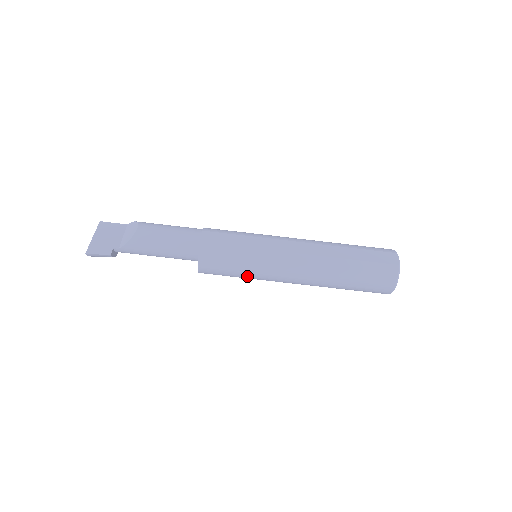
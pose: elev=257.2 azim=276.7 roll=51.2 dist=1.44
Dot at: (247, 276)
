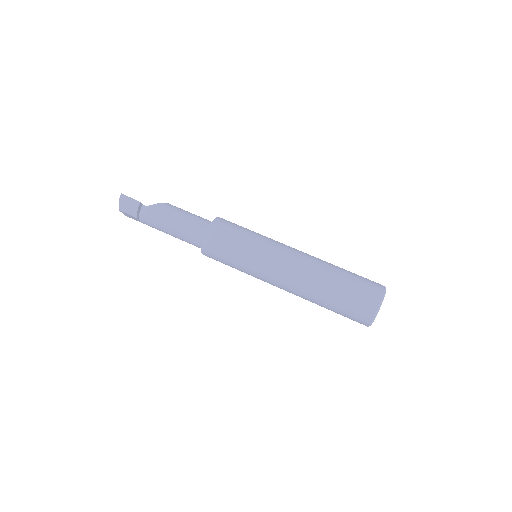
Dot at: (247, 251)
